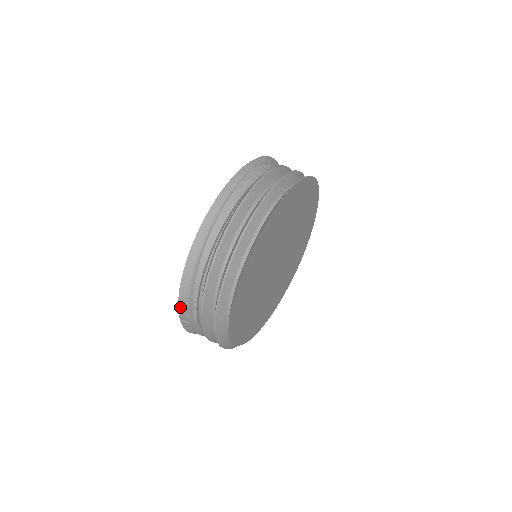
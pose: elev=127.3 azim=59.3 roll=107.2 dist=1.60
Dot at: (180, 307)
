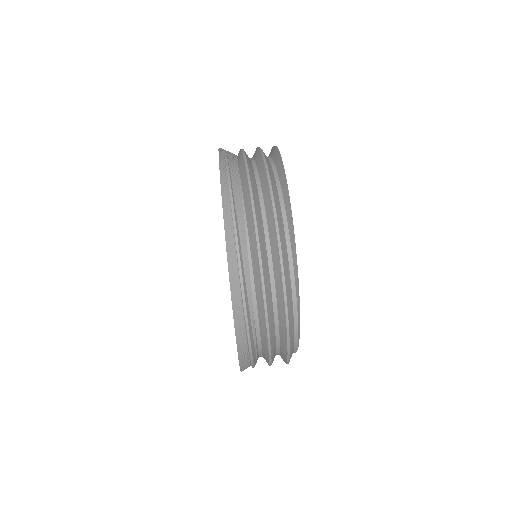
Dot at: (235, 314)
